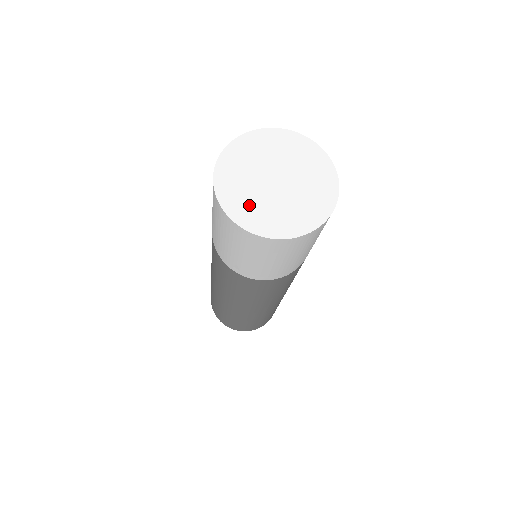
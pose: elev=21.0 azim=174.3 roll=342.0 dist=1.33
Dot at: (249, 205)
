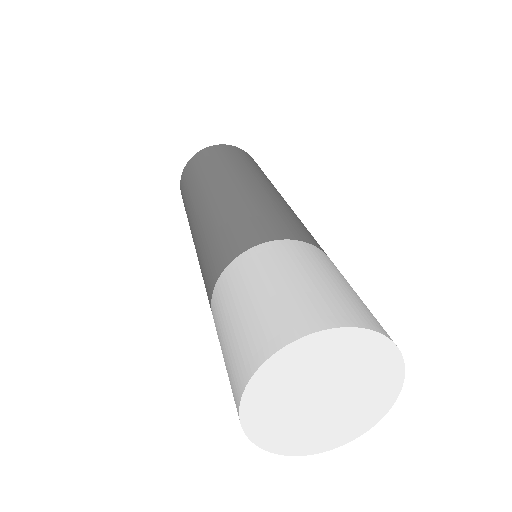
Dot at: (286, 431)
